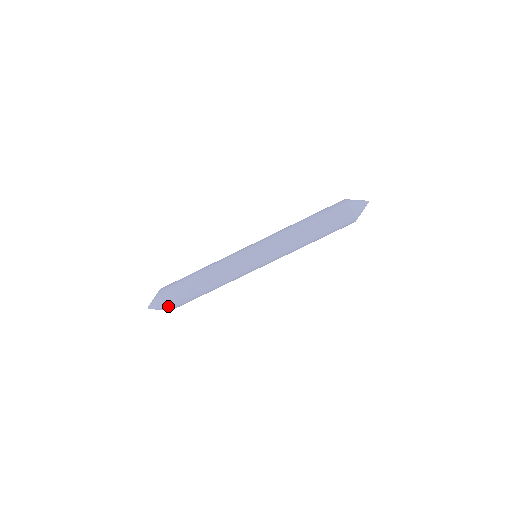
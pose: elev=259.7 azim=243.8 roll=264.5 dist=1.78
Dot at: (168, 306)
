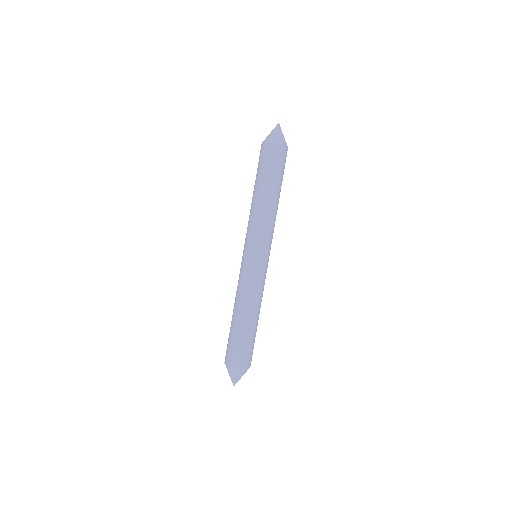
Dot at: (248, 365)
